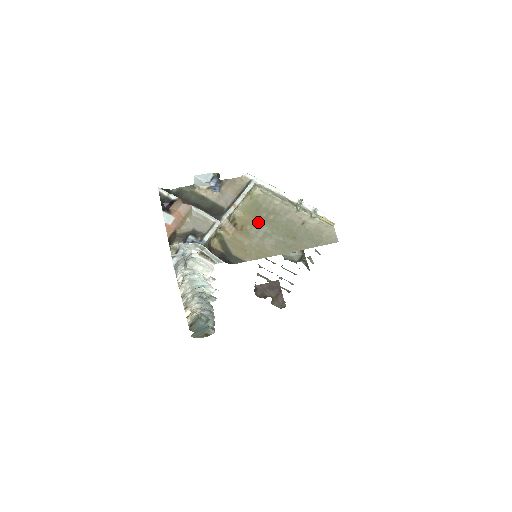
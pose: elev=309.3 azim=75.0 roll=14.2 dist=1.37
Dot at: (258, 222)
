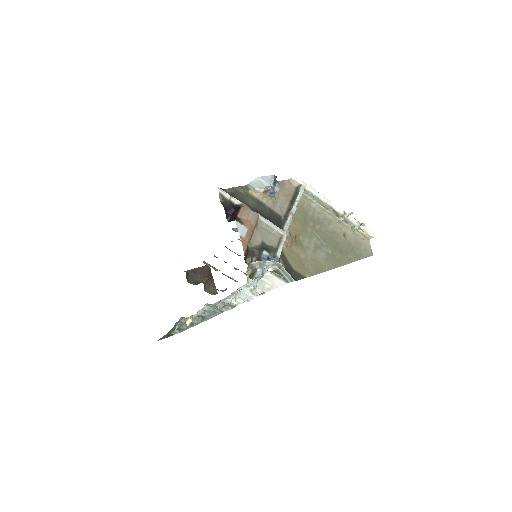
Dot at: (308, 232)
